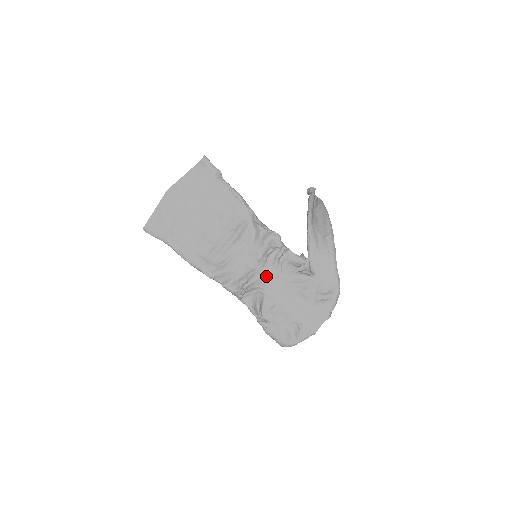
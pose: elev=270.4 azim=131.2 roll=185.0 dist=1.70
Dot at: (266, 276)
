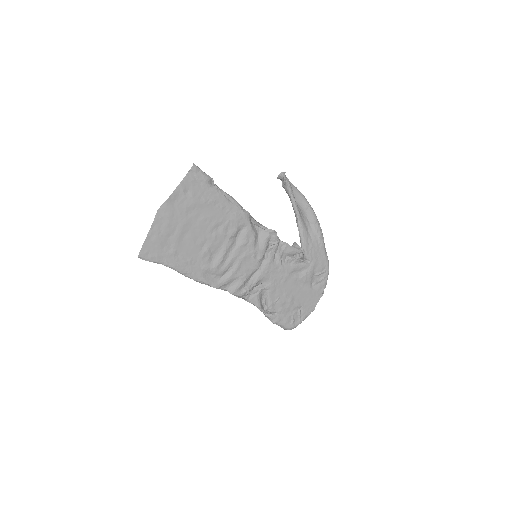
Dot at: (269, 273)
